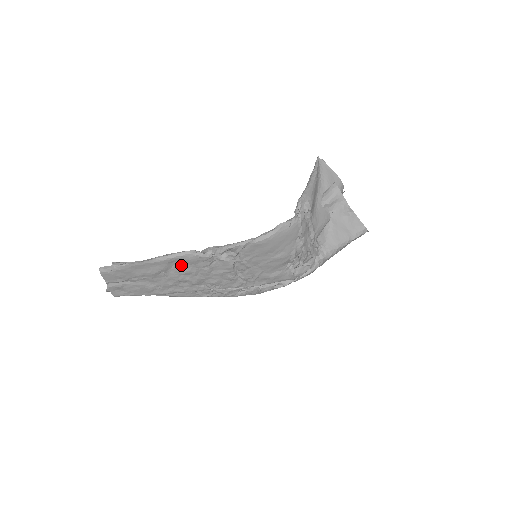
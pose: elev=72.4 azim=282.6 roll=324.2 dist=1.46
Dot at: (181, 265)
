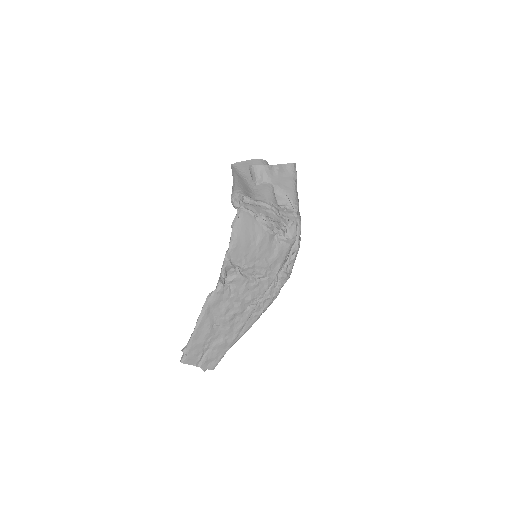
Dot at: (216, 309)
